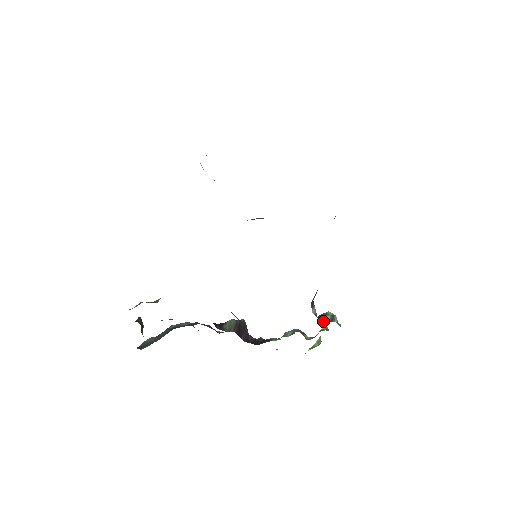
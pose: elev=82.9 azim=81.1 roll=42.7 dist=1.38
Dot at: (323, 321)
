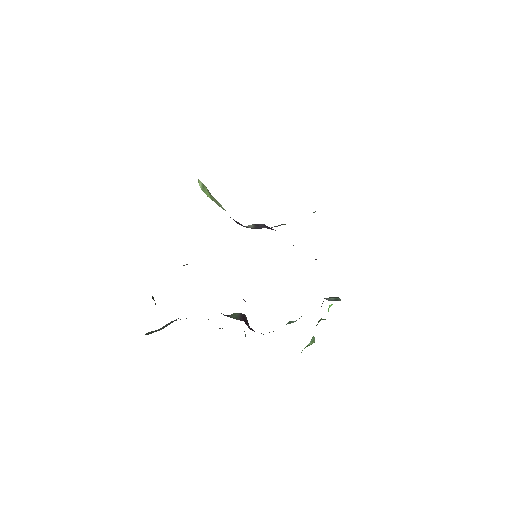
Dot at: occluded
